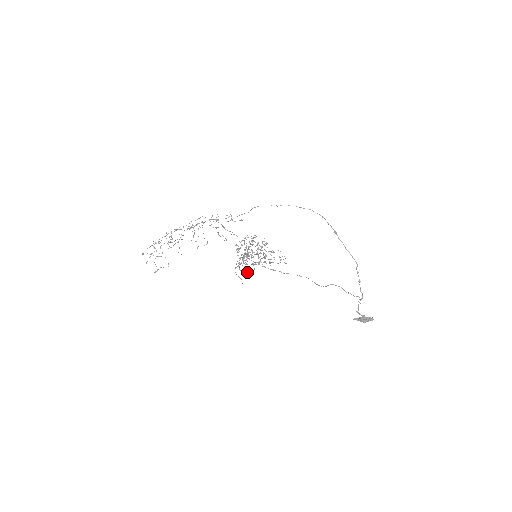
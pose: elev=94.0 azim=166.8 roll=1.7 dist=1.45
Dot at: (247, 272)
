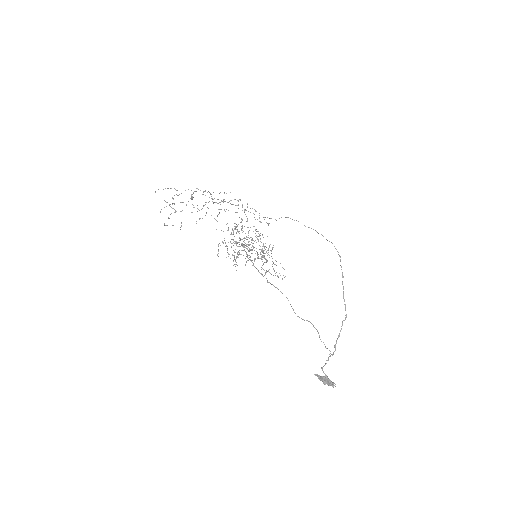
Dot at: (235, 260)
